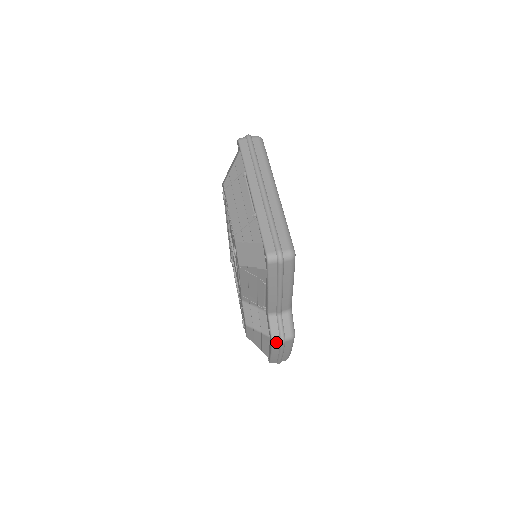
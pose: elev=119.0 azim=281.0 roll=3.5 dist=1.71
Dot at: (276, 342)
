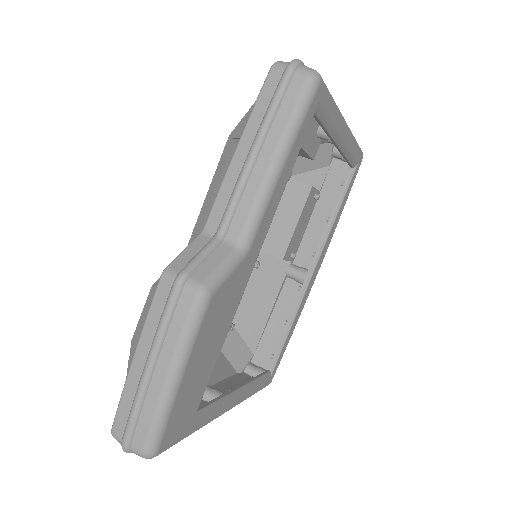
Dot at: (168, 276)
